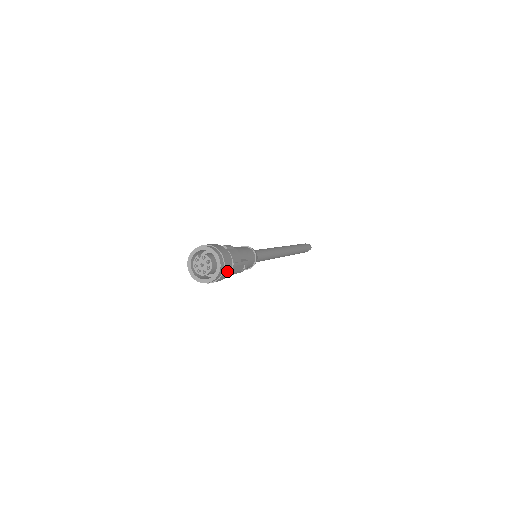
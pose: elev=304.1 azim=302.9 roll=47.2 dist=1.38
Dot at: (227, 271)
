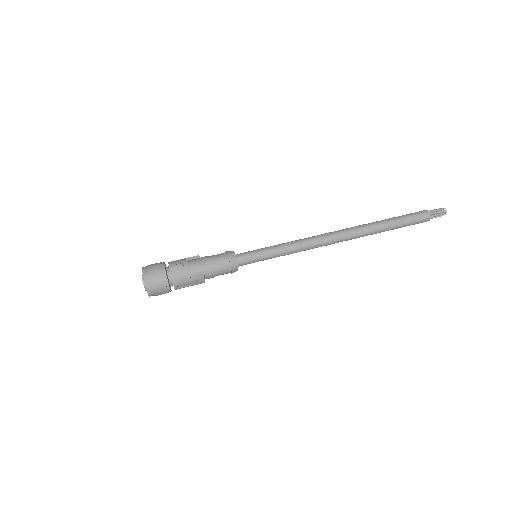
Dot at: (162, 291)
